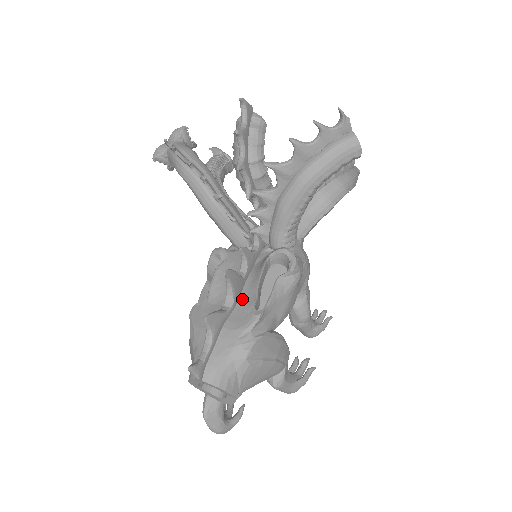
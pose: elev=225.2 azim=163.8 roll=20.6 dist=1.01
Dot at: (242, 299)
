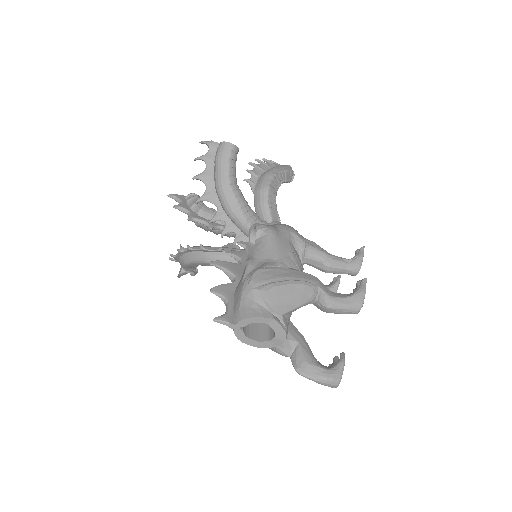
Dot at: occluded
